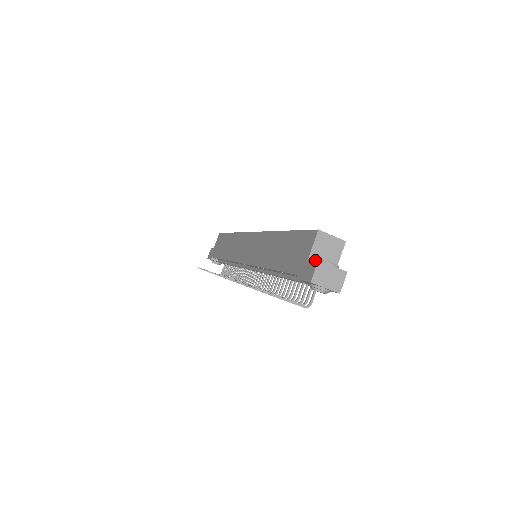
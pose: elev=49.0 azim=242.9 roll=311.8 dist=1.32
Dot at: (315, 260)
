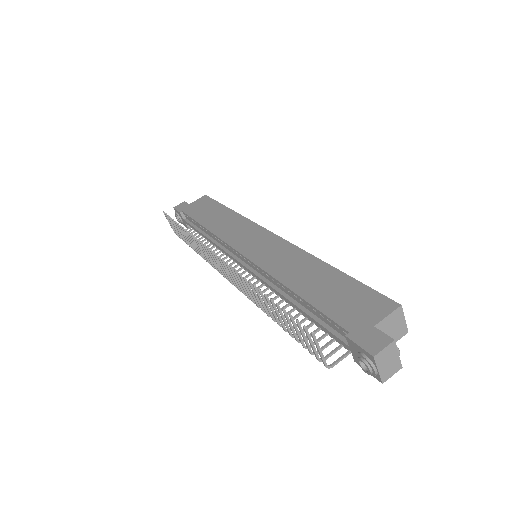
Dot at: (389, 336)
